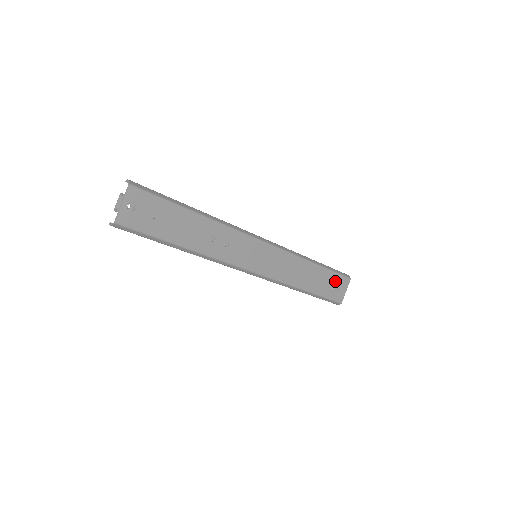
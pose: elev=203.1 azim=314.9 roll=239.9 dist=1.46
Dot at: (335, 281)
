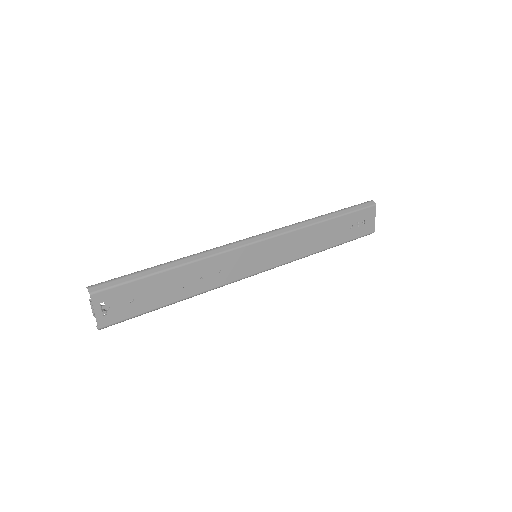
Dot at: (357, 219)
